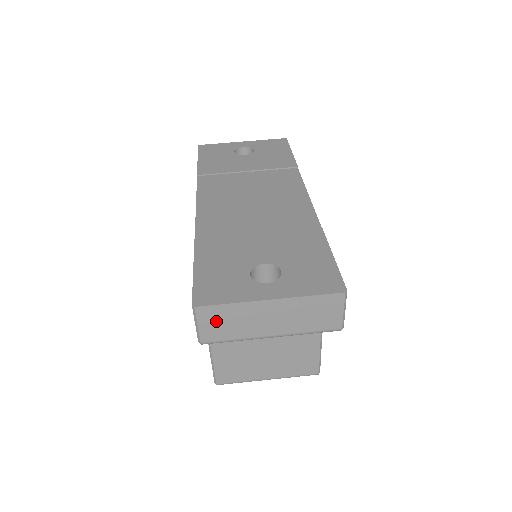
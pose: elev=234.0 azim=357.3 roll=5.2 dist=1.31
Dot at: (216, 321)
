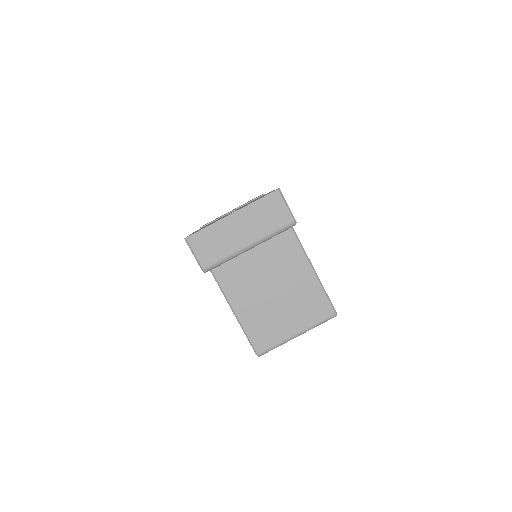
Dot at: (205, 245)
